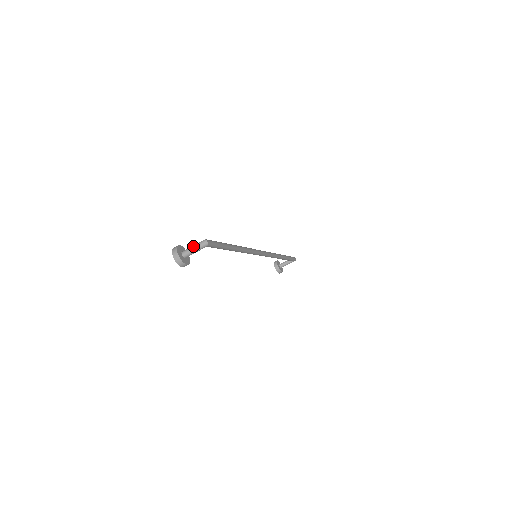
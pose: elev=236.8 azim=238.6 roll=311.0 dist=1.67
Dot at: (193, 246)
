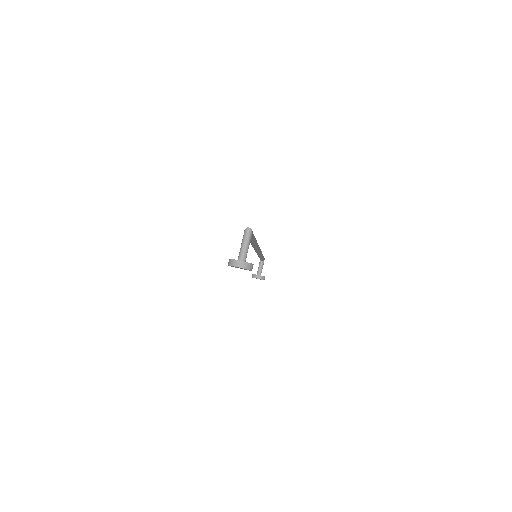
Dot at: (242, 245)
